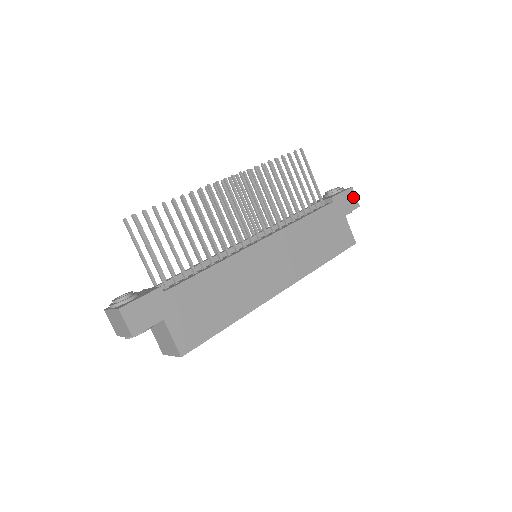
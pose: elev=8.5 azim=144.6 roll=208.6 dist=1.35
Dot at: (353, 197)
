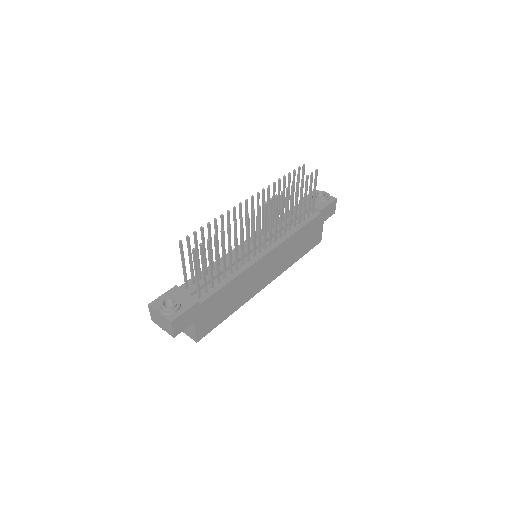
Dot at: (334, 206)
